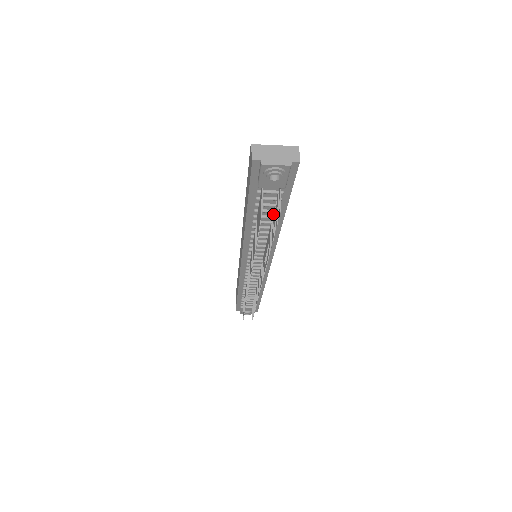
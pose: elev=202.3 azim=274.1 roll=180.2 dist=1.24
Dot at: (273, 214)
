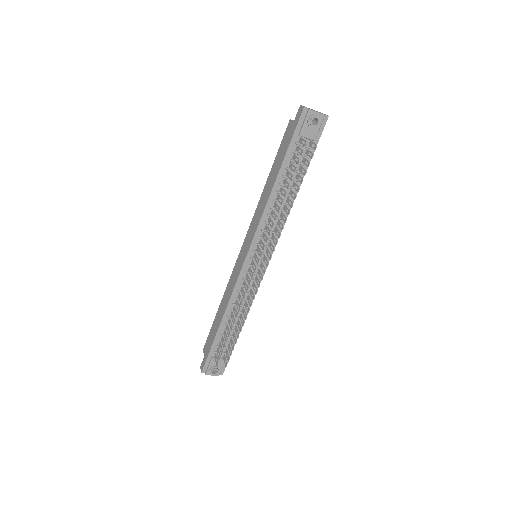
Dot at: (297, 175)
